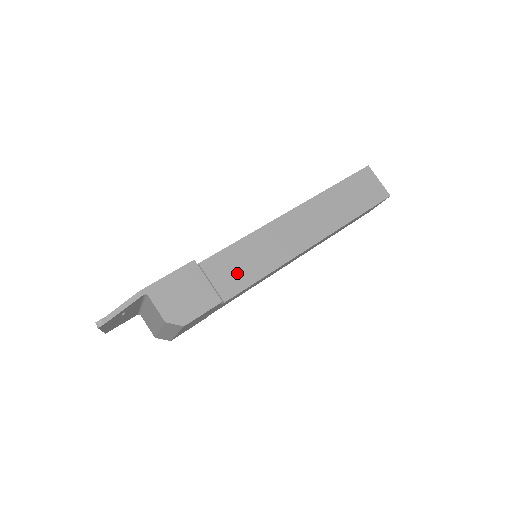
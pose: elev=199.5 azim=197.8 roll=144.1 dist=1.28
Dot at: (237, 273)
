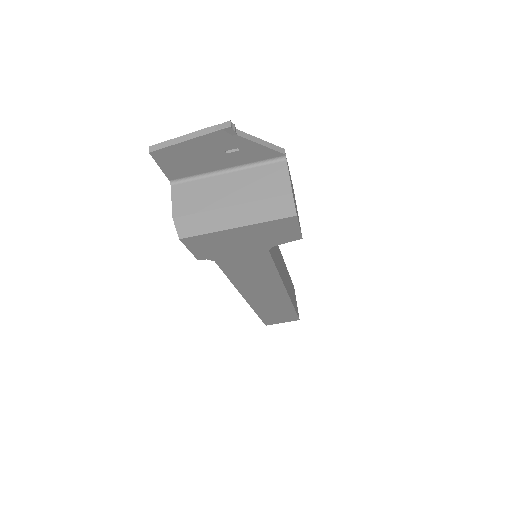
Dot at: occluded
